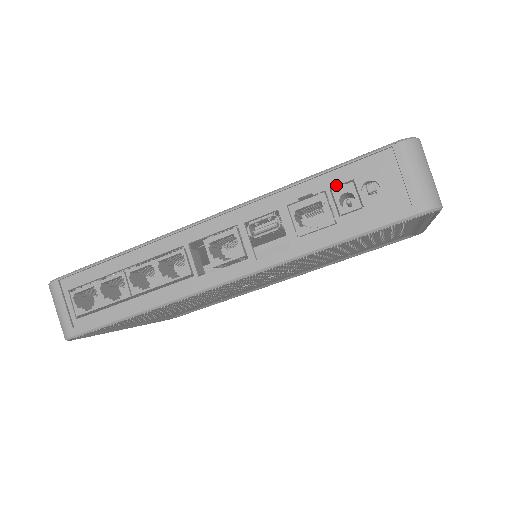
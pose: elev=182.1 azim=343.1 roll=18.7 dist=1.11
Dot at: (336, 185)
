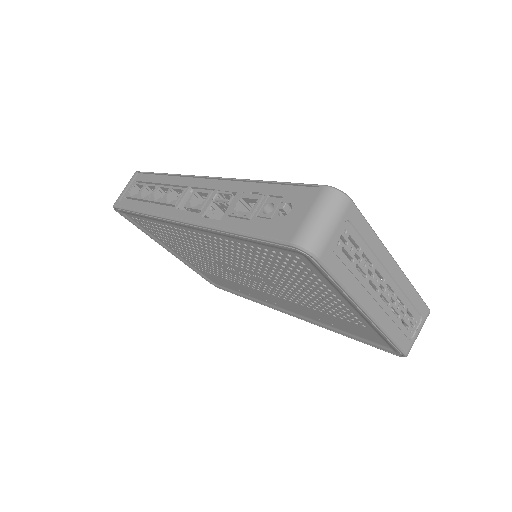
Dot at: (273, 195)
